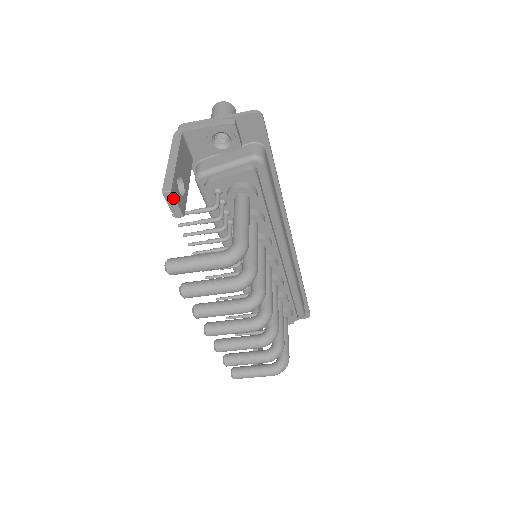
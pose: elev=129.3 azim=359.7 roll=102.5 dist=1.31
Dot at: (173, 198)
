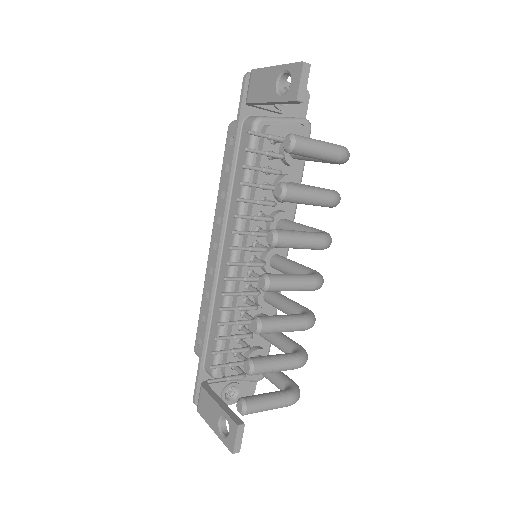
Dot at: (308, 74)
